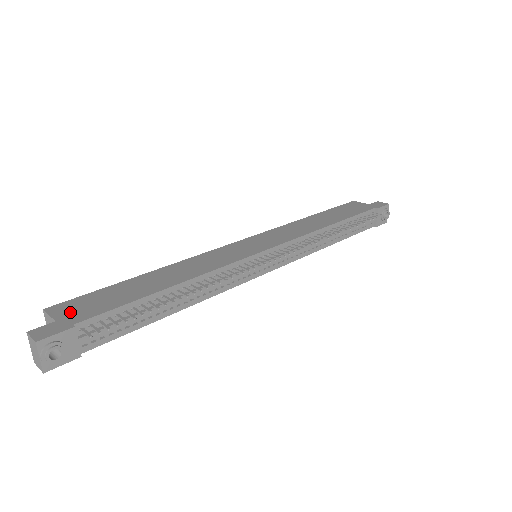
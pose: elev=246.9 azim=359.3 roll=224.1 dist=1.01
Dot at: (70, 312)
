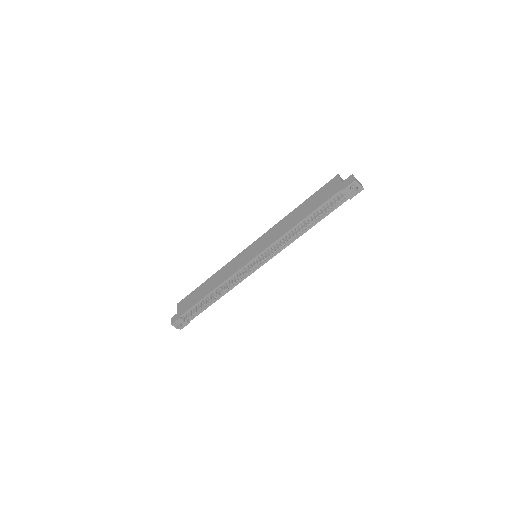
Dot at: (181, 308)
